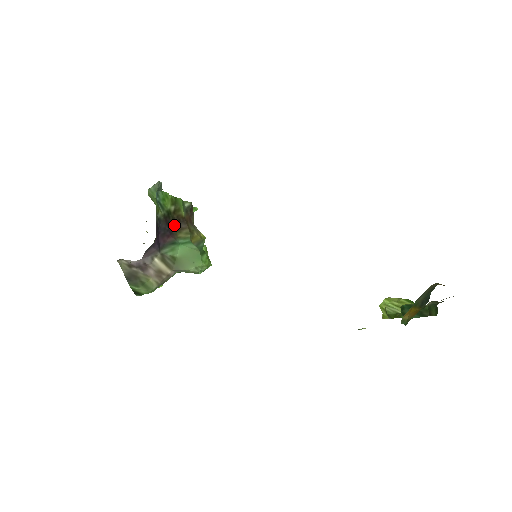
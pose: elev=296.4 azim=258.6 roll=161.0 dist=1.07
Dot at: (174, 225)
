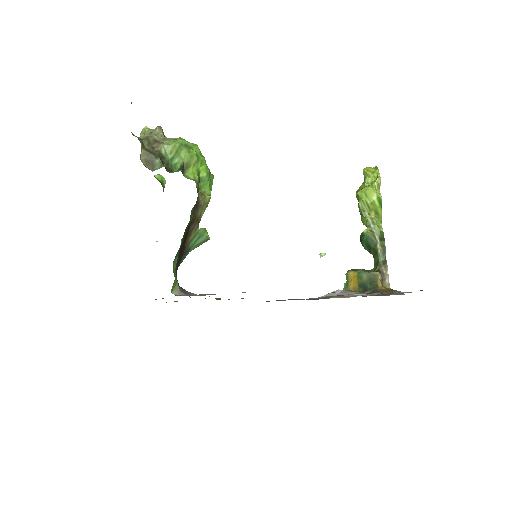
Dot at: (185, 238)
